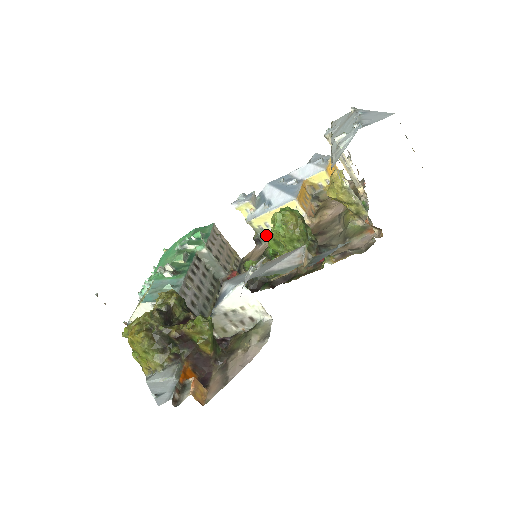
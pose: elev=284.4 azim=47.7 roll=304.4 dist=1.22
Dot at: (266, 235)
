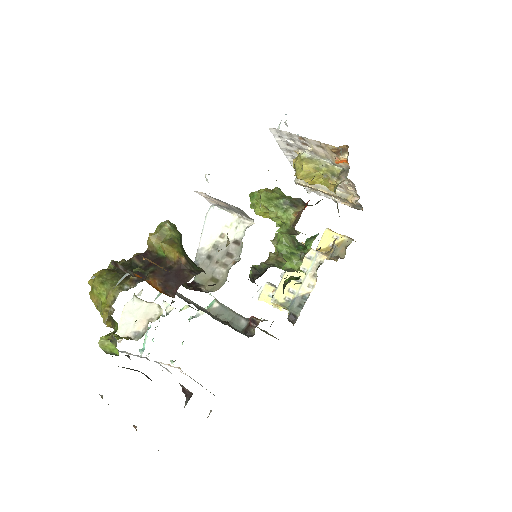
Dot at: (296, 304)
